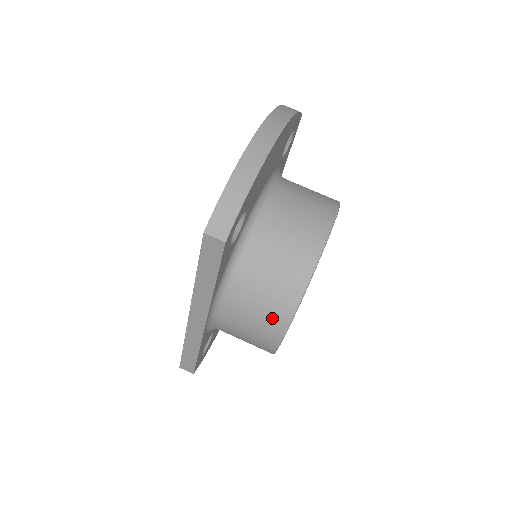
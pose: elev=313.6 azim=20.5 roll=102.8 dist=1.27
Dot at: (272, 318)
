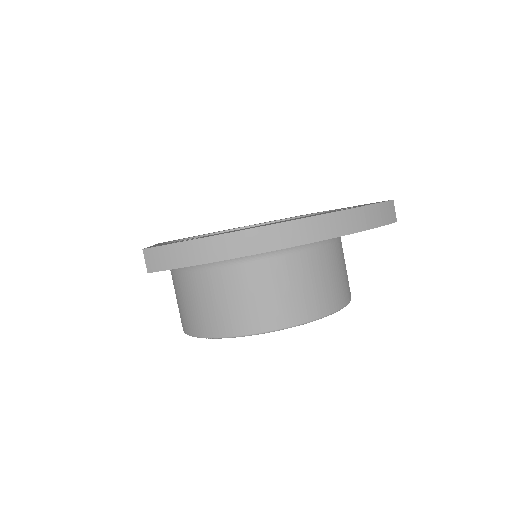
Dot at: (184, 318)
